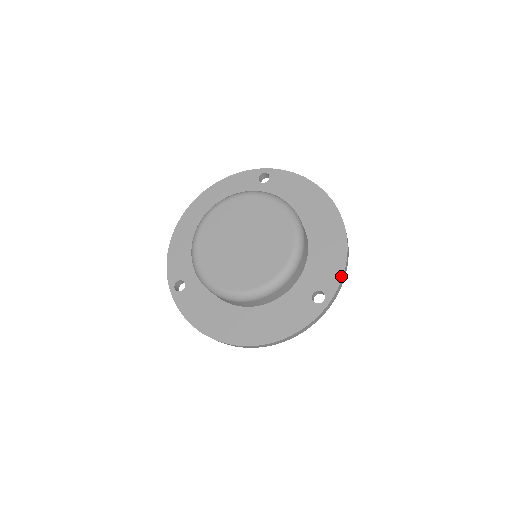
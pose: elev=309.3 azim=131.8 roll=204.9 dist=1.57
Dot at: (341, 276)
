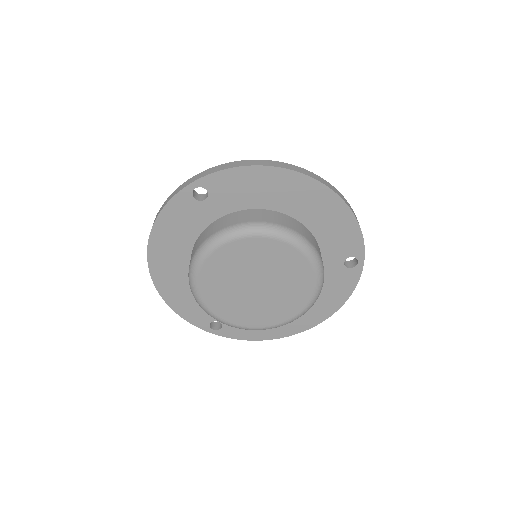
Dot at: (361, 236)
